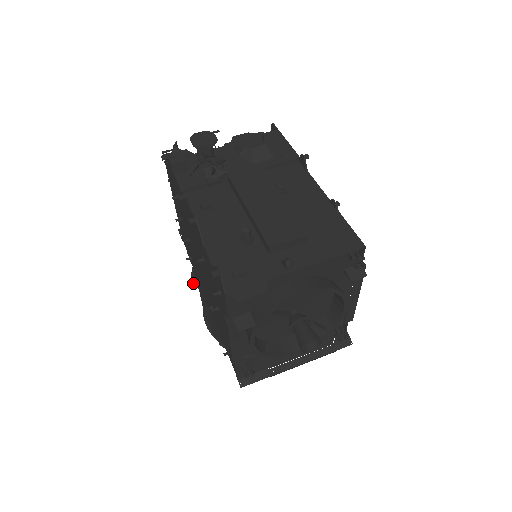
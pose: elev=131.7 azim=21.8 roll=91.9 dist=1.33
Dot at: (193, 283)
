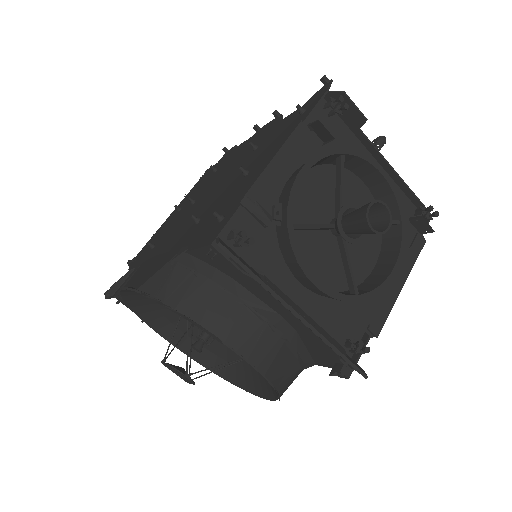
Dot at: (112, 288)
